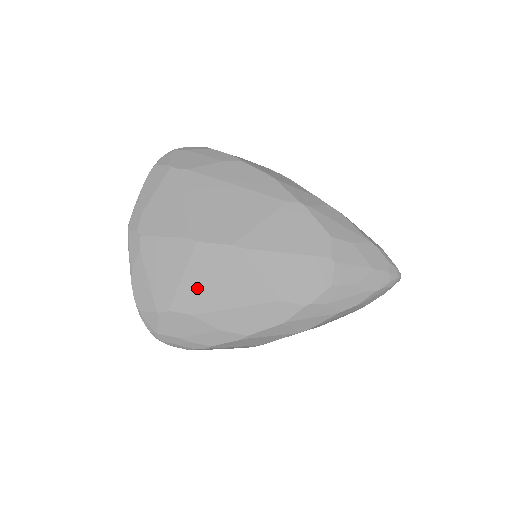
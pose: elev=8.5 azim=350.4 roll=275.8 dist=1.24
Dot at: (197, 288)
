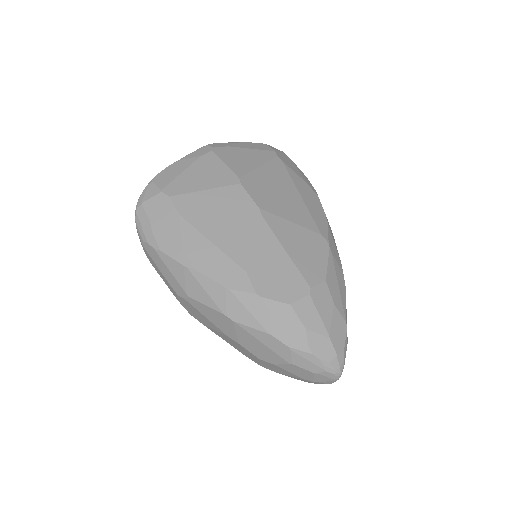
Dot at: (205, 205)
